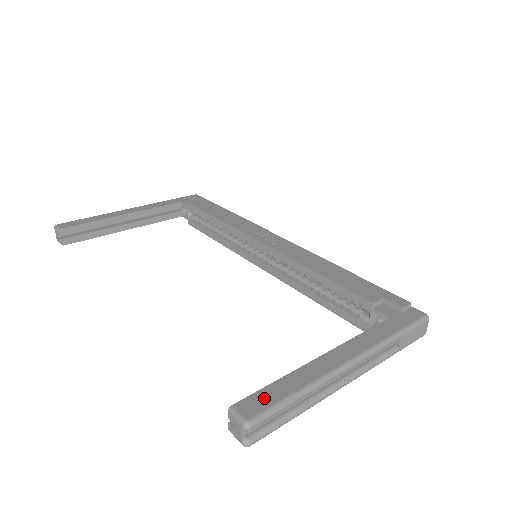
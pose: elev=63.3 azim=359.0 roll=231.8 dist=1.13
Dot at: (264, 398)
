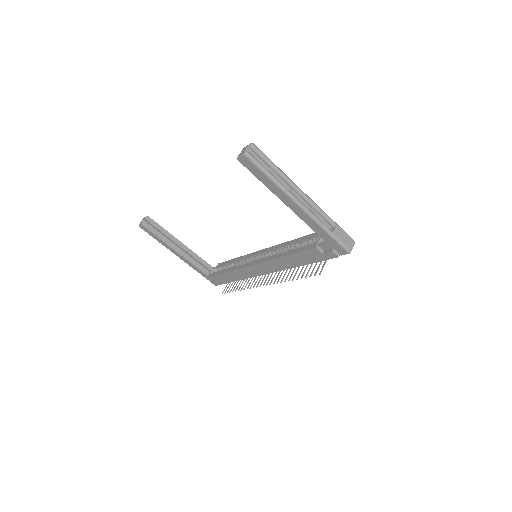
Dot at: occluded
